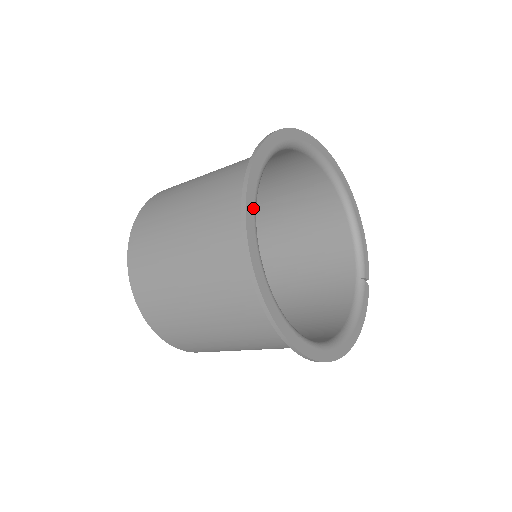
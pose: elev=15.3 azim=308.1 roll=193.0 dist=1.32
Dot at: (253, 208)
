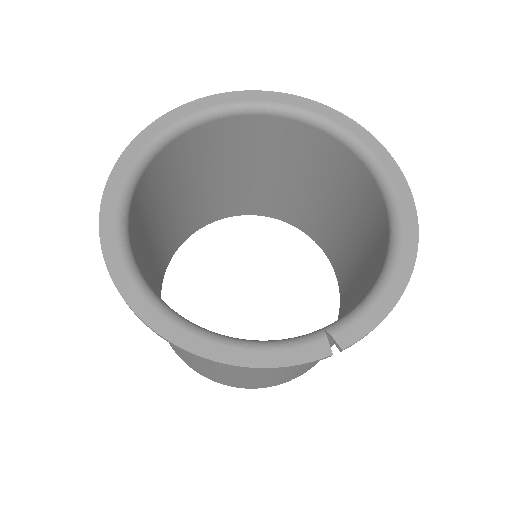
Dot at: (189, 113)
